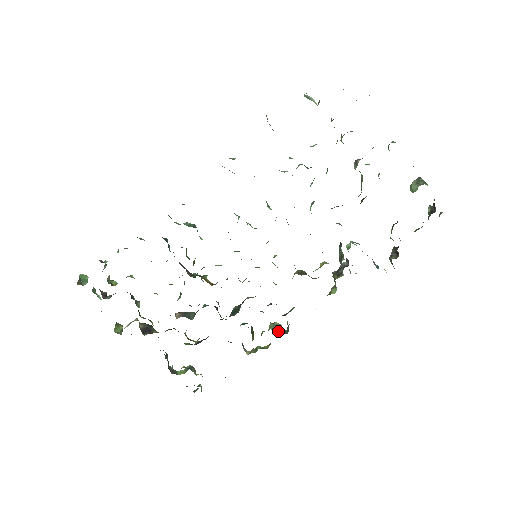
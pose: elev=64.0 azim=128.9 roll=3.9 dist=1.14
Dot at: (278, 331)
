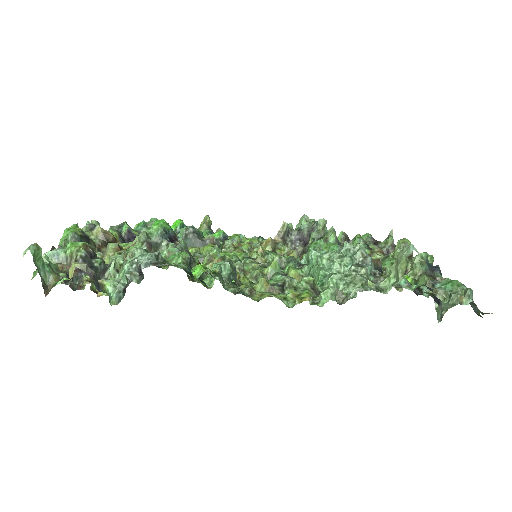
Dot at: occluded
